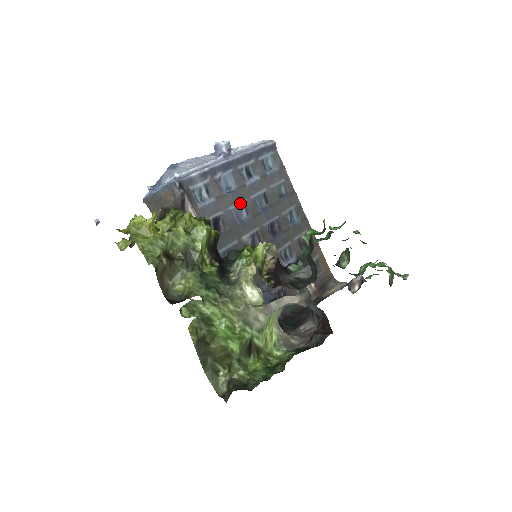
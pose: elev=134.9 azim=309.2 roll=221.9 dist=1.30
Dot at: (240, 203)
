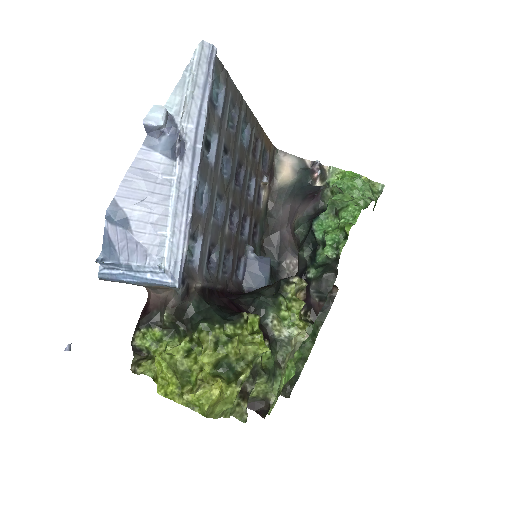
Dot at: (215, 199)
